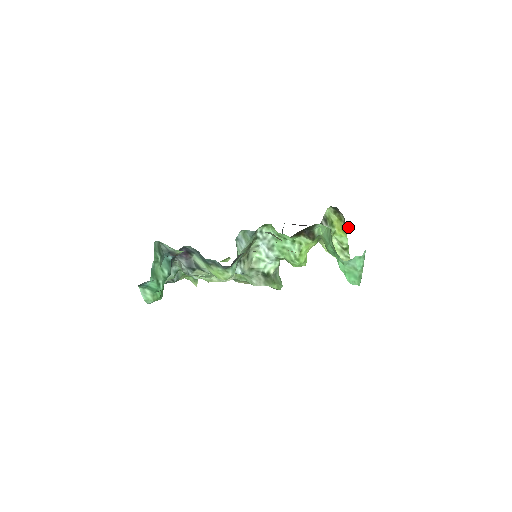
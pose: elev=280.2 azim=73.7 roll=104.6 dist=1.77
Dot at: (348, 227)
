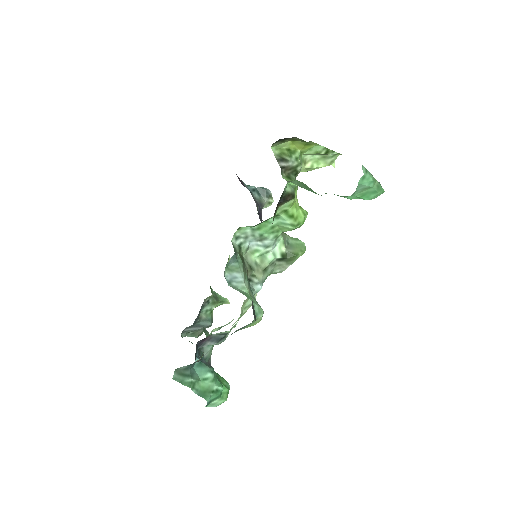
Dot at: occluded
